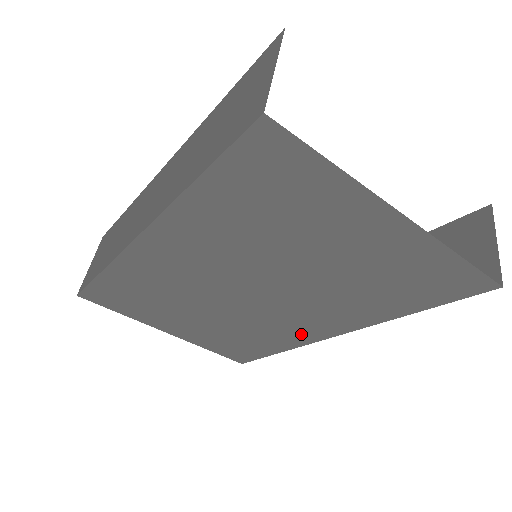
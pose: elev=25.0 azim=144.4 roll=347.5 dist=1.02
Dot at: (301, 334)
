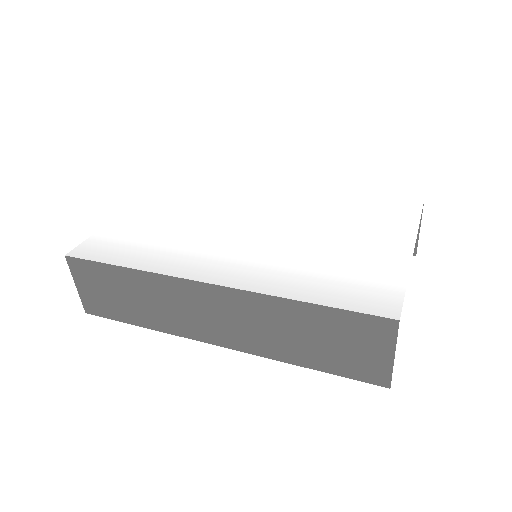
Dot at: occluded
